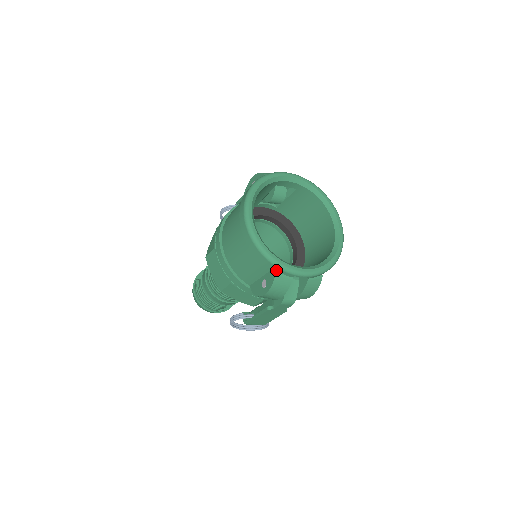
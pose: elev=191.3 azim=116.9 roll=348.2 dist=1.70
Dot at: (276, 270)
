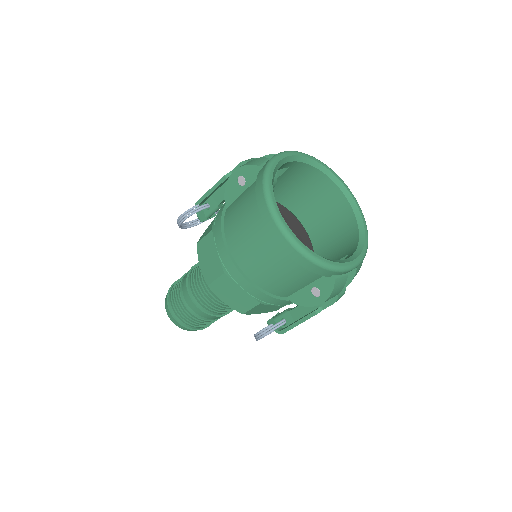
Dot at: (334, 275)
